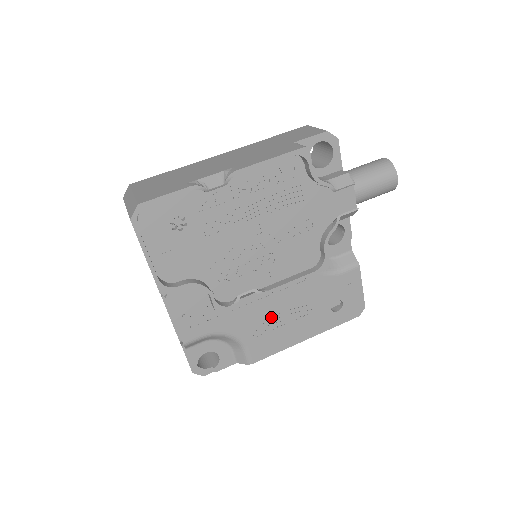
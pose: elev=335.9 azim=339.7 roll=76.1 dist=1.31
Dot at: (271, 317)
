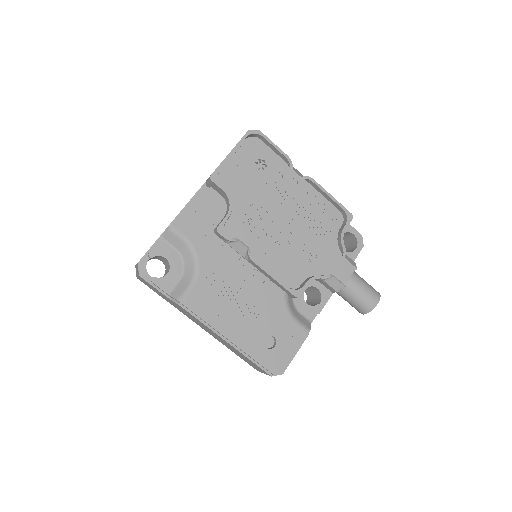
Dot at: (230, 287)
